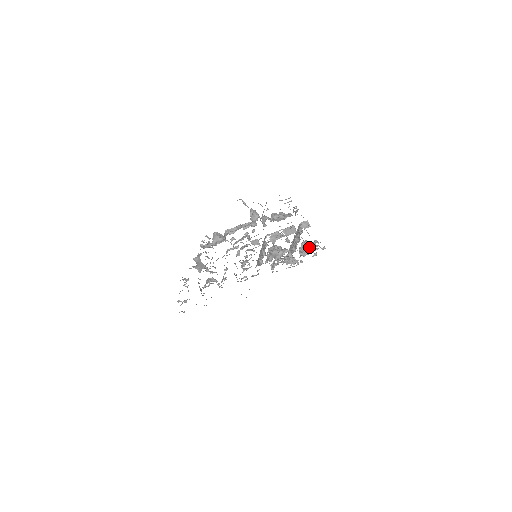
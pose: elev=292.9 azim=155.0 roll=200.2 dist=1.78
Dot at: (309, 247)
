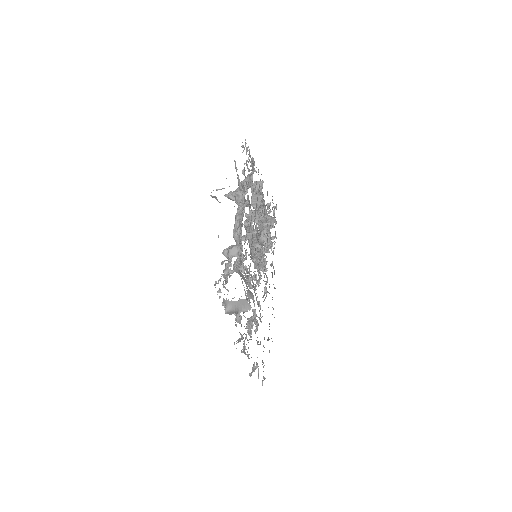
Dot at: occluded
